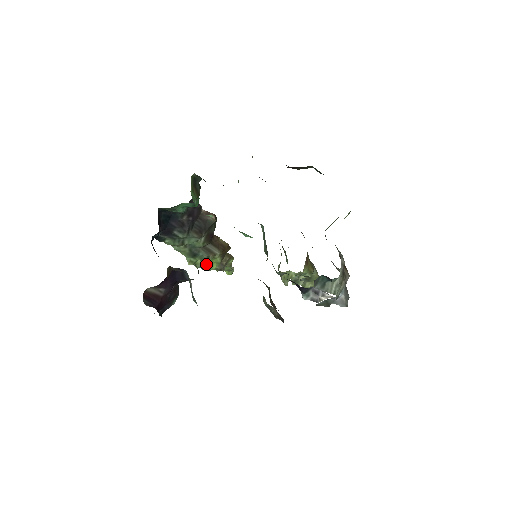
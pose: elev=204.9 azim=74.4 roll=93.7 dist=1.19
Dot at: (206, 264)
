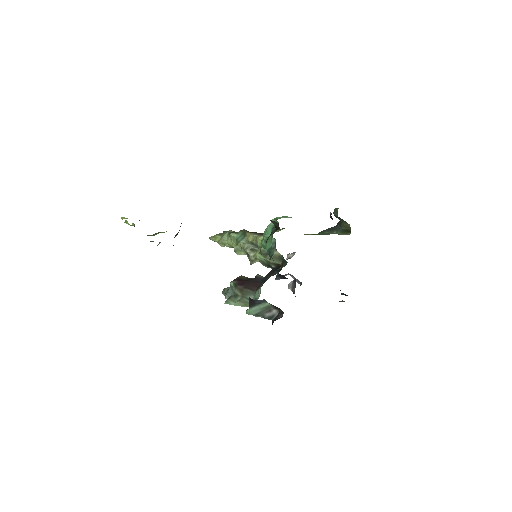
Dot at: occluded
